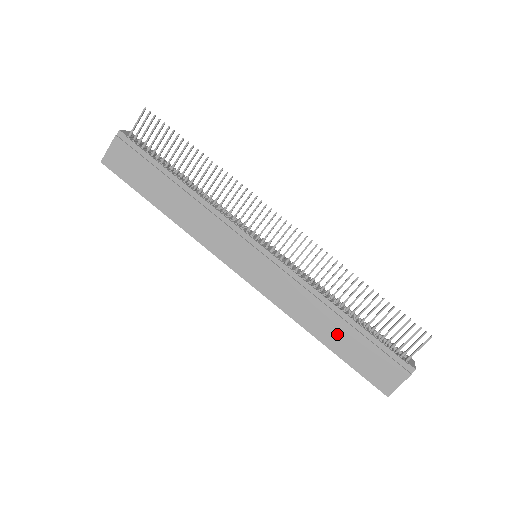
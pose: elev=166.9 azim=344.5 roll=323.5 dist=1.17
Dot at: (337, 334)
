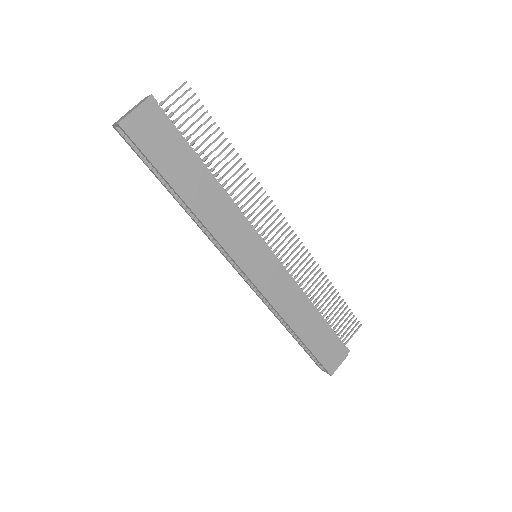
Dot at: (309, 327)
